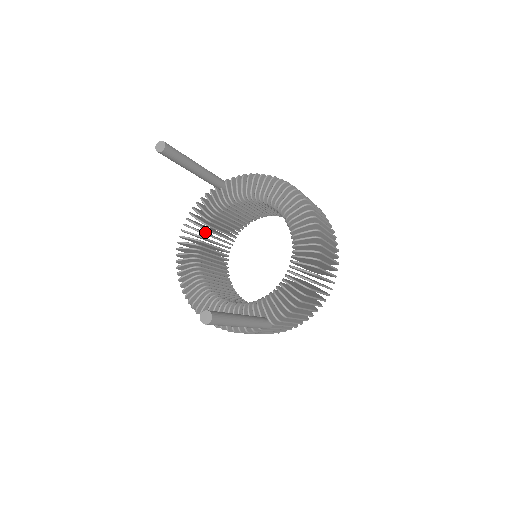
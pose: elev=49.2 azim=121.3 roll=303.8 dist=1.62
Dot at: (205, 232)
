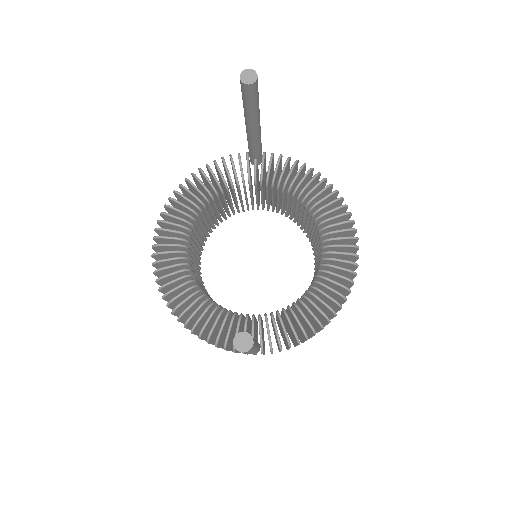
Dot at: occluded
